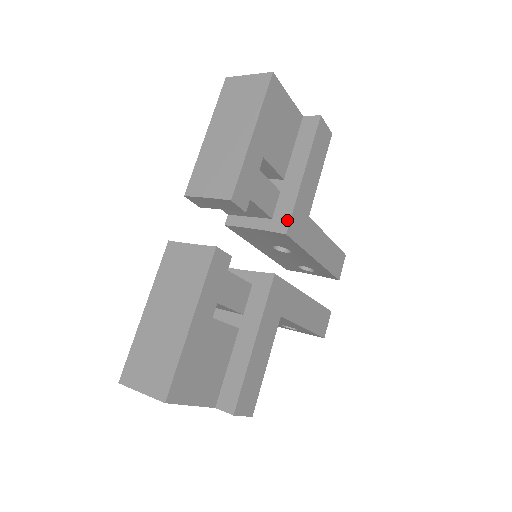
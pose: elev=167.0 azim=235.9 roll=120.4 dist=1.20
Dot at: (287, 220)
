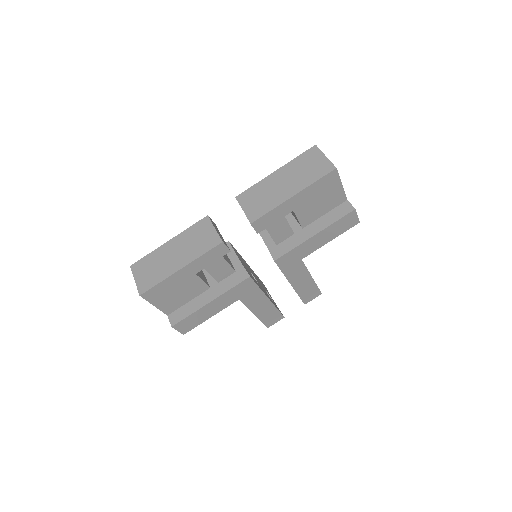
Dot at: (282, 254)
